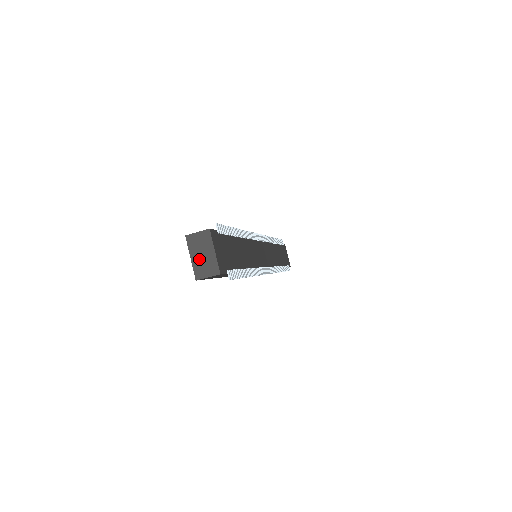
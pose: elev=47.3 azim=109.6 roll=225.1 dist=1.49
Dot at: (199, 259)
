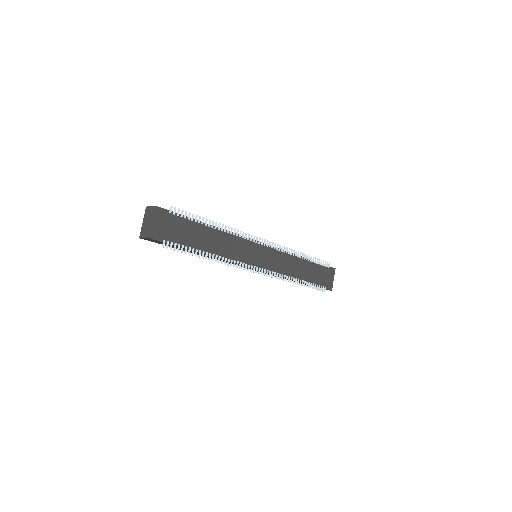
Dot at: (145, 224)
